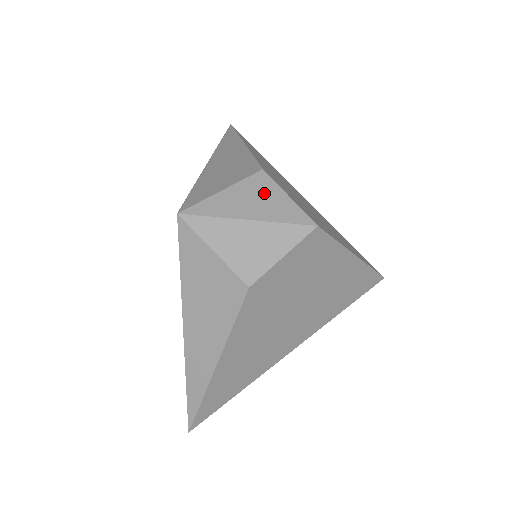
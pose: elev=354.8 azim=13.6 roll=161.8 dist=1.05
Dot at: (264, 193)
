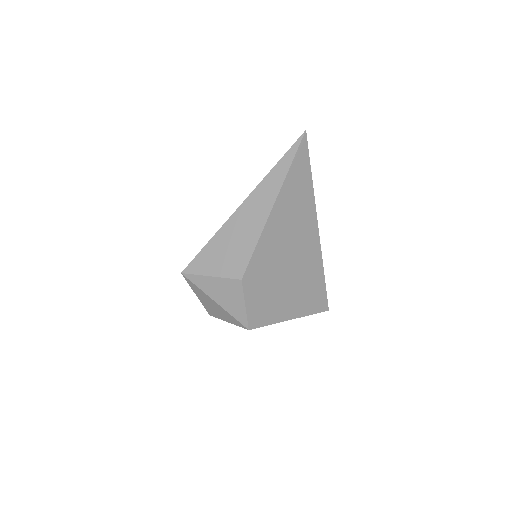
Dot at: (233, 294)
